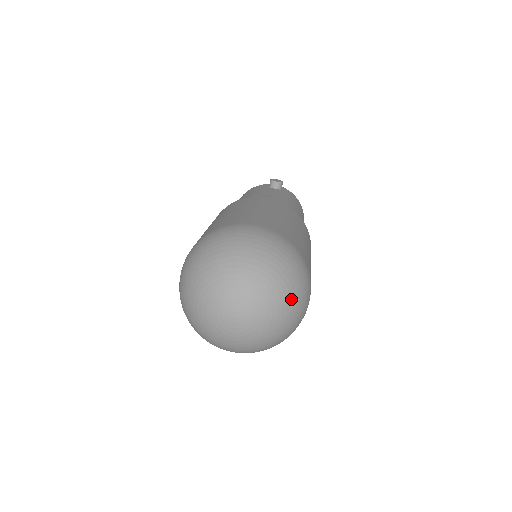
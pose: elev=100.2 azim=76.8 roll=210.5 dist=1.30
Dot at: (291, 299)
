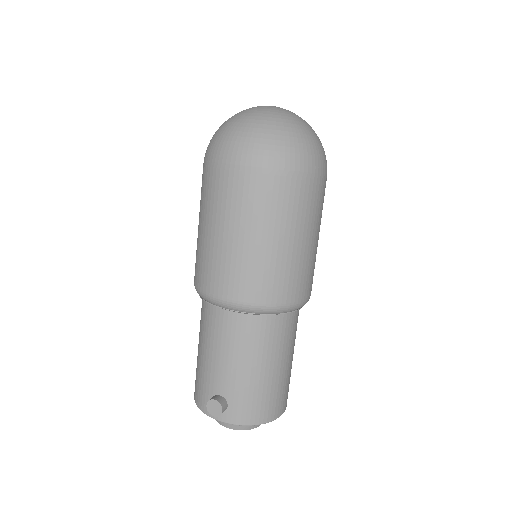
Dot at: occluded
